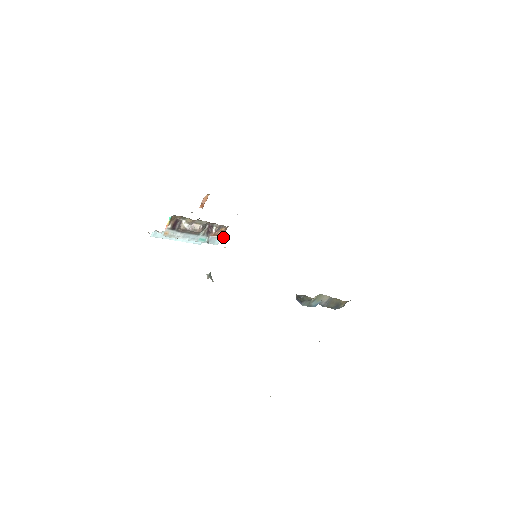
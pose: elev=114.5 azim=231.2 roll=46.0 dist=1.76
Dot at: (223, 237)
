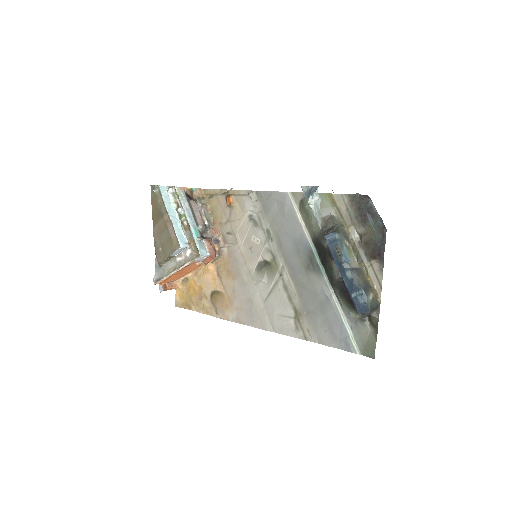
Dot at: (211, 255)
